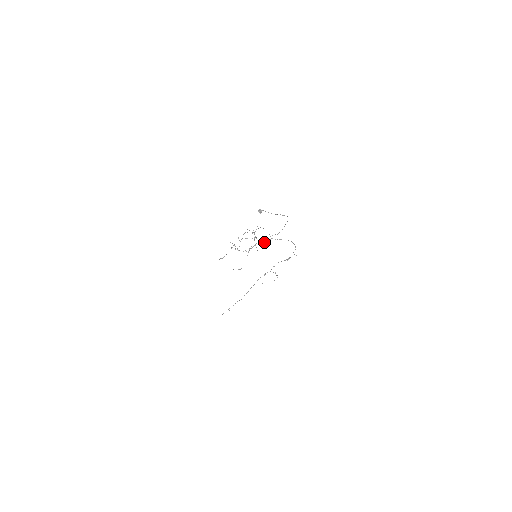
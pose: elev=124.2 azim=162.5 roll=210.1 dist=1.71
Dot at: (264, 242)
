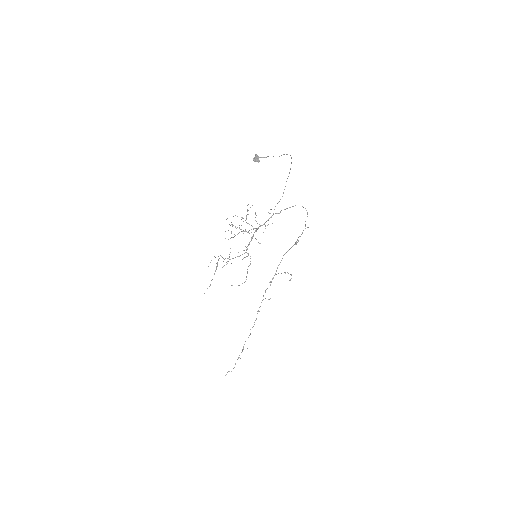
Dot at: occluded
